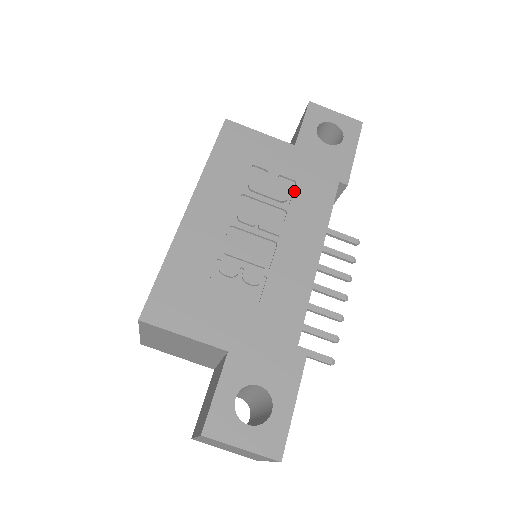
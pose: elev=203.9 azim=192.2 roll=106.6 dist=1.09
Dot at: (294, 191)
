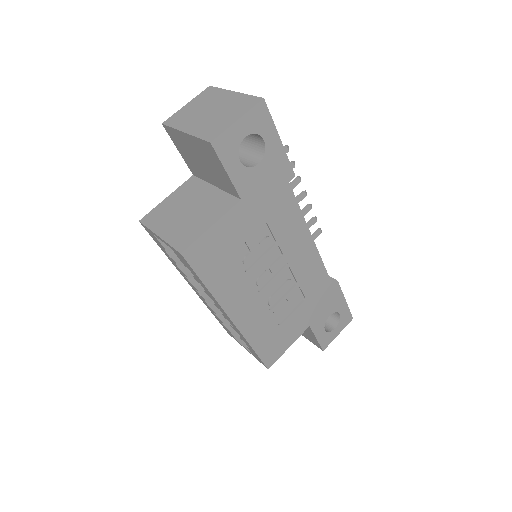
Dot at: (271, 230)
